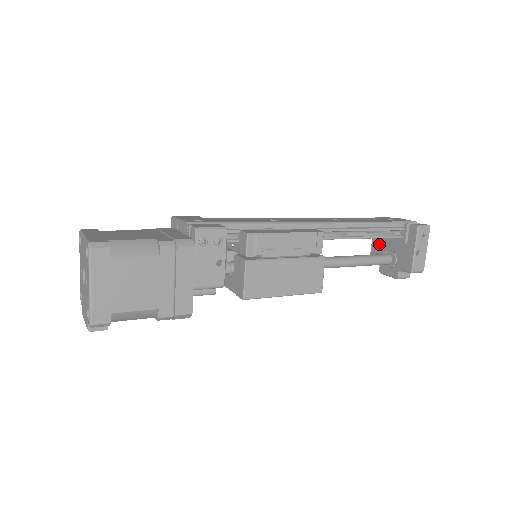
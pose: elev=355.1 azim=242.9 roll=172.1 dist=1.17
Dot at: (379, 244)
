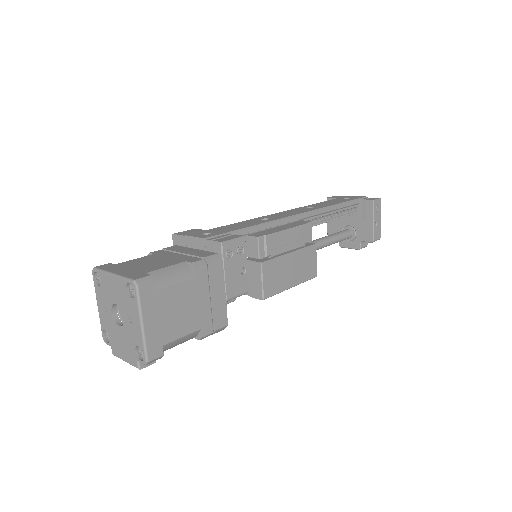
Dot at: (336, 222)
